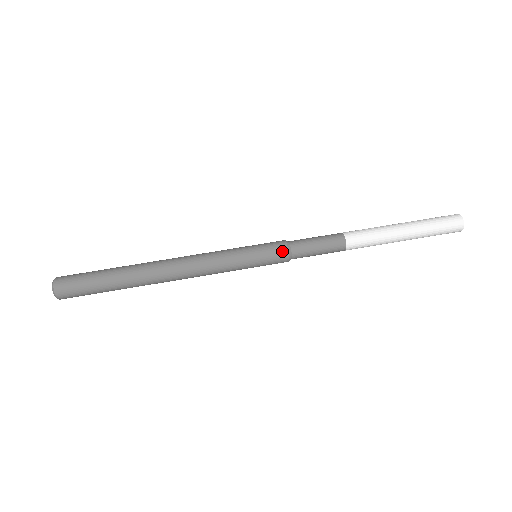
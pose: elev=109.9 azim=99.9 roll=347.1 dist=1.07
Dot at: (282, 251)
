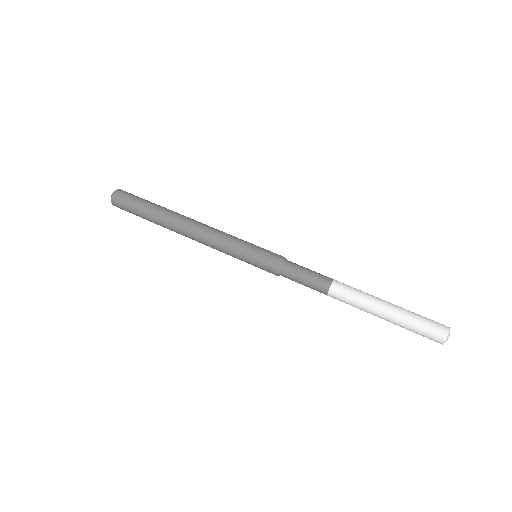
Dot at: (274, 264)
